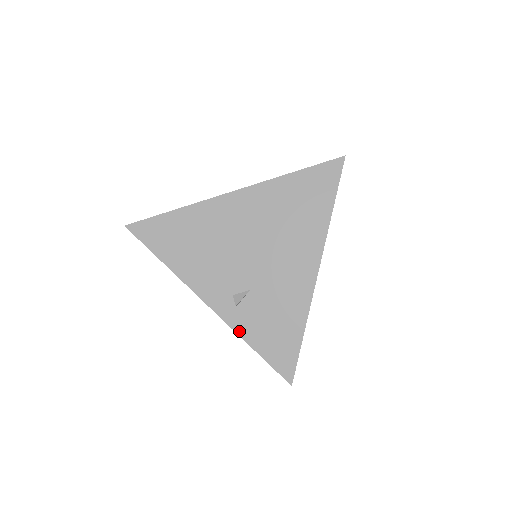
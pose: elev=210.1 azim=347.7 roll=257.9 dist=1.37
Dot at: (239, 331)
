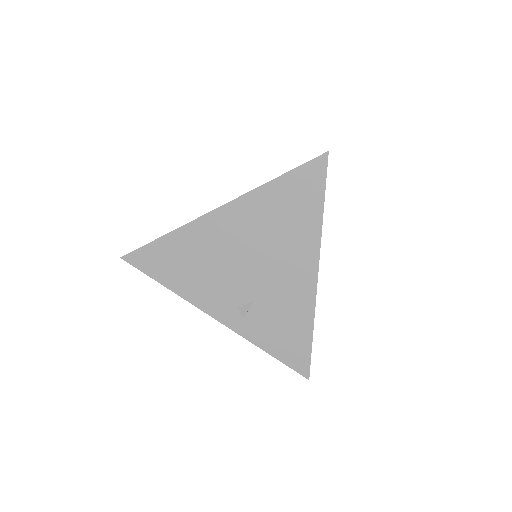
Dot at: (251, 339)
